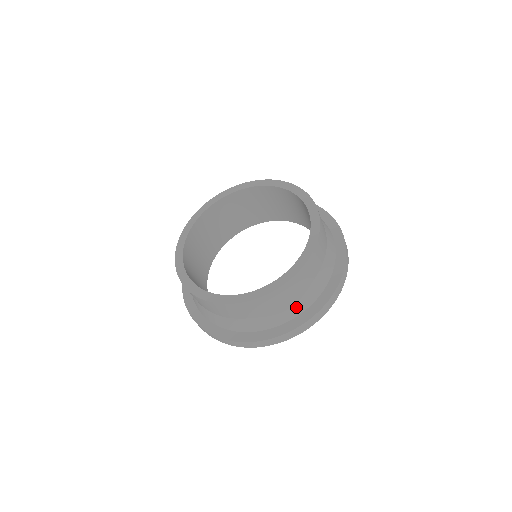
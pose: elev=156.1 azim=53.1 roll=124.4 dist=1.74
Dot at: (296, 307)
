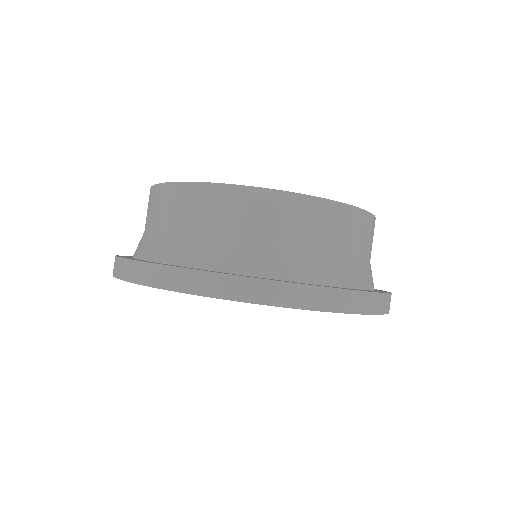
Dot at: occluded
